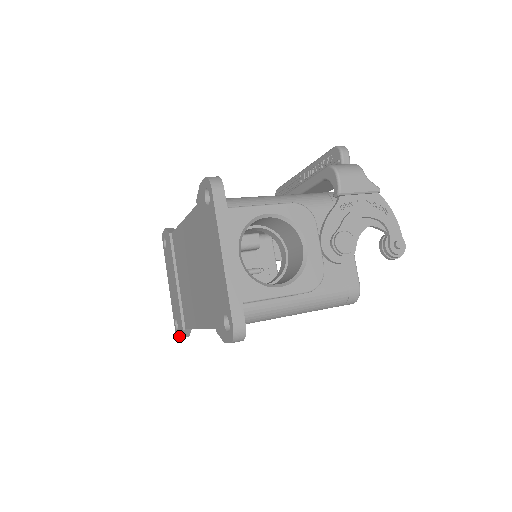
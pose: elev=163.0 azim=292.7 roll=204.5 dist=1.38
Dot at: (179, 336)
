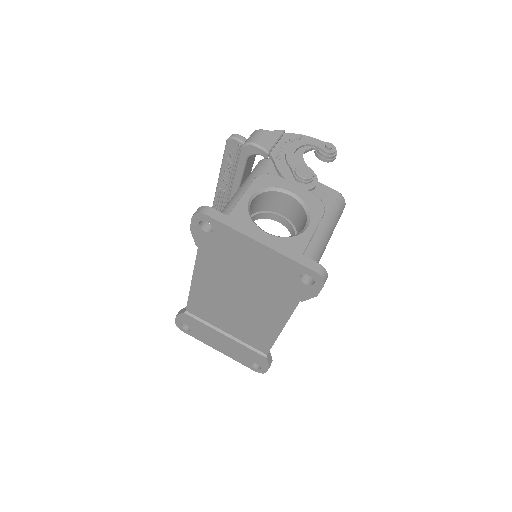
Dot at: (266, 369)
